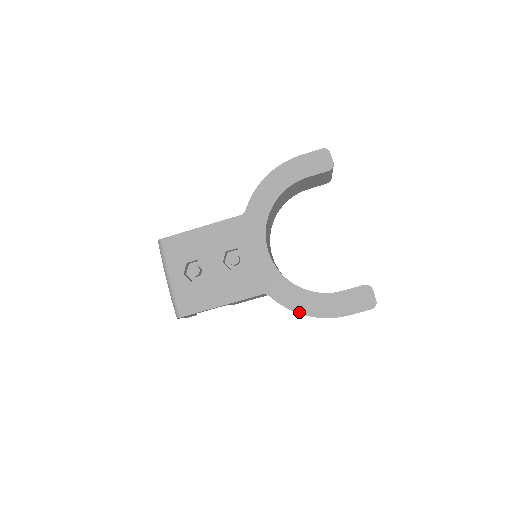
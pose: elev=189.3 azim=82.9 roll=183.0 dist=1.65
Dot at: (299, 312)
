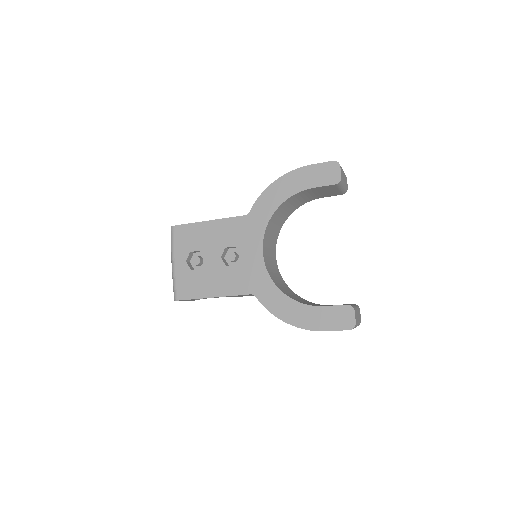
Dot at: (280, 318)
